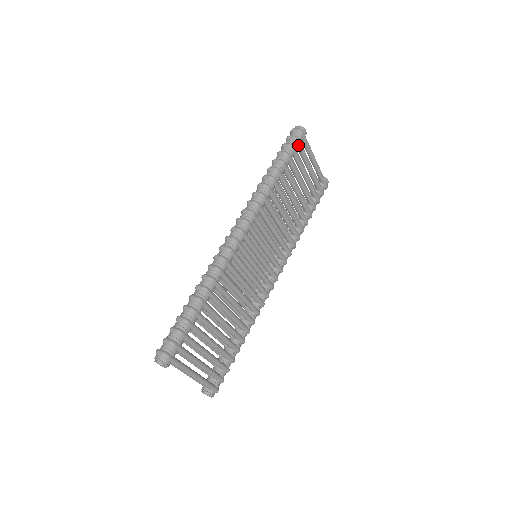
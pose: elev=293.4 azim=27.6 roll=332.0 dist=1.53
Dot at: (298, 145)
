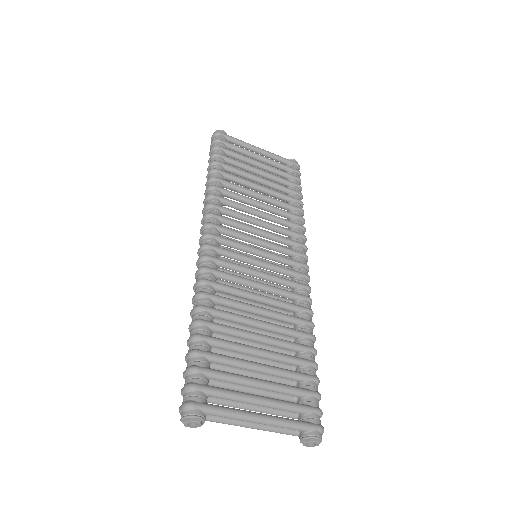
Dot at: (223, 143)
